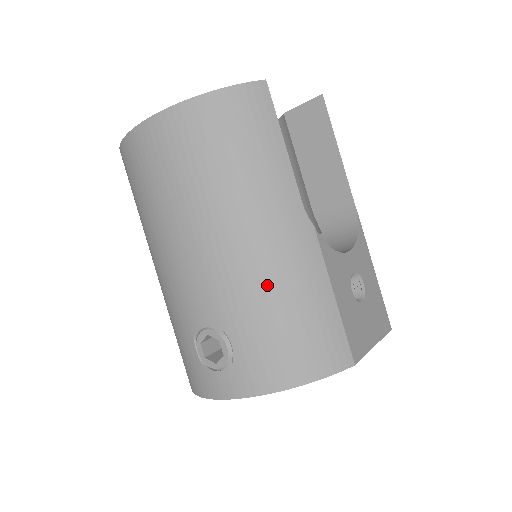
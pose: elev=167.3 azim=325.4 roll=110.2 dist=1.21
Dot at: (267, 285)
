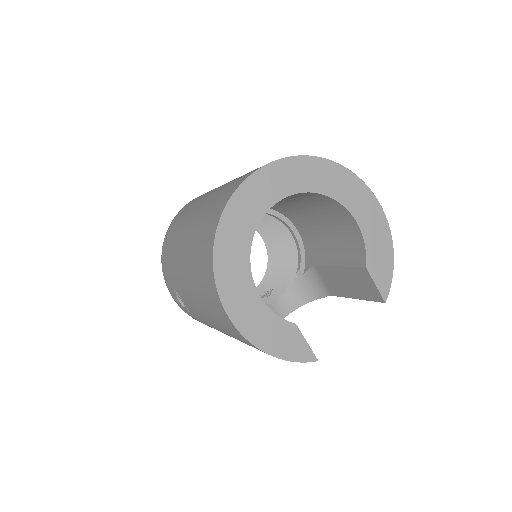
Dot at: occluded
